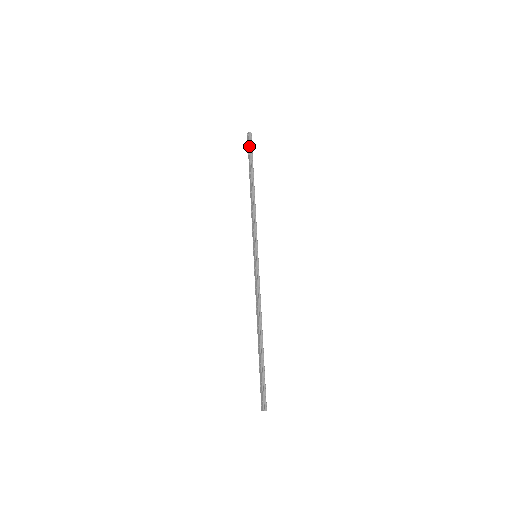
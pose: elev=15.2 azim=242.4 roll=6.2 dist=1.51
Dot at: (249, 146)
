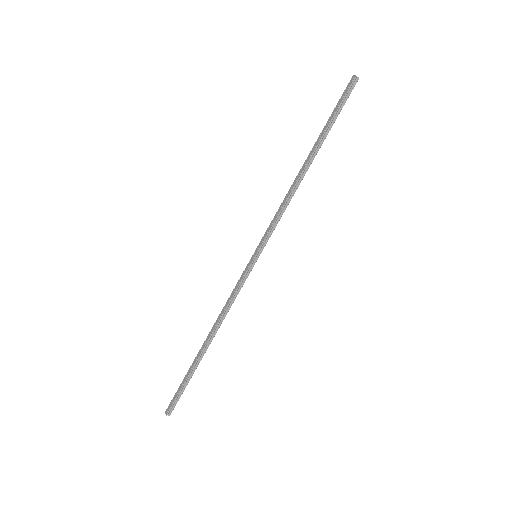
Dot at: (342, 99)
